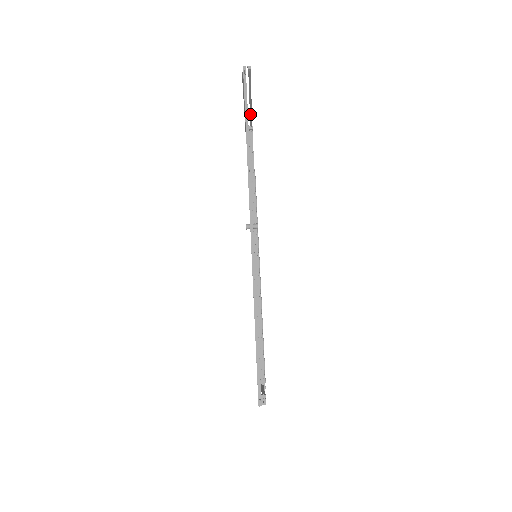
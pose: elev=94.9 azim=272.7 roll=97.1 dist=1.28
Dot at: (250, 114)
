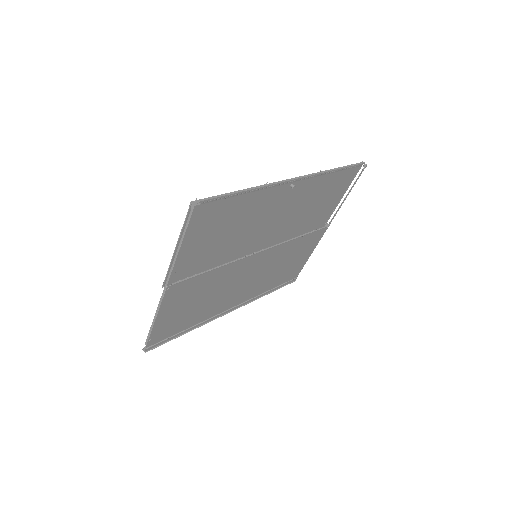
Dot at: (337, 211)
